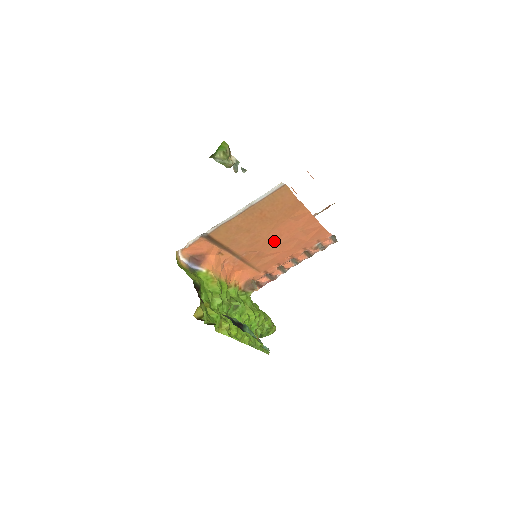
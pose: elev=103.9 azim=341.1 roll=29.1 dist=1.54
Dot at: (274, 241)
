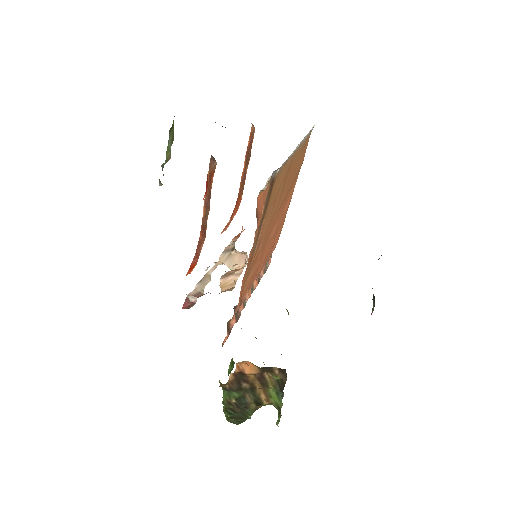
Dot at: (271, 231)
